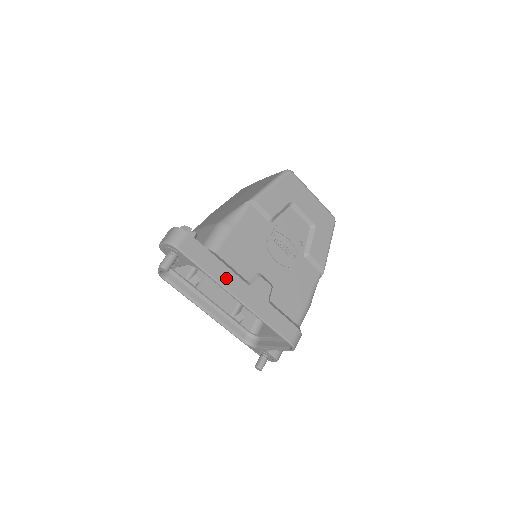
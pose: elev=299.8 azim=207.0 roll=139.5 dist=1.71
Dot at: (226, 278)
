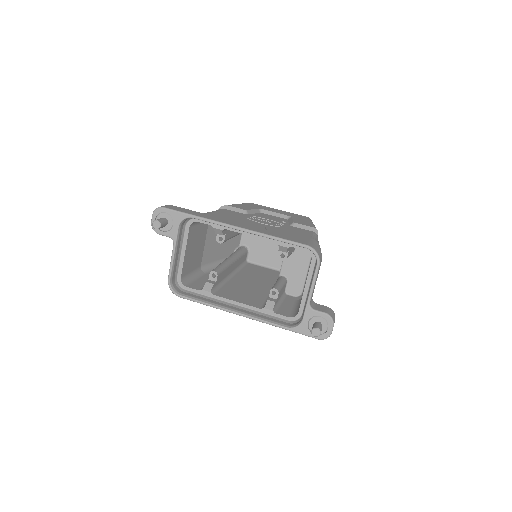
Dot at: (215, 219)
